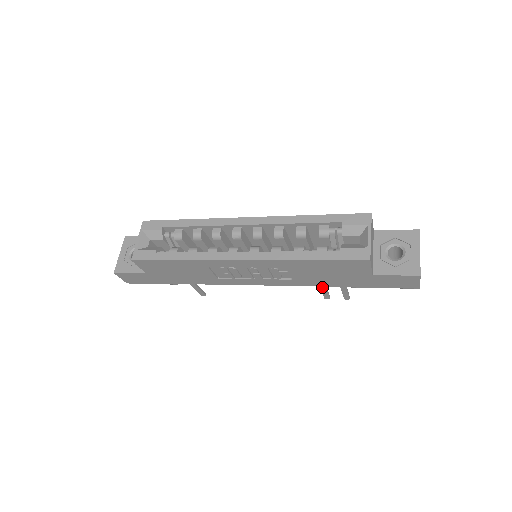
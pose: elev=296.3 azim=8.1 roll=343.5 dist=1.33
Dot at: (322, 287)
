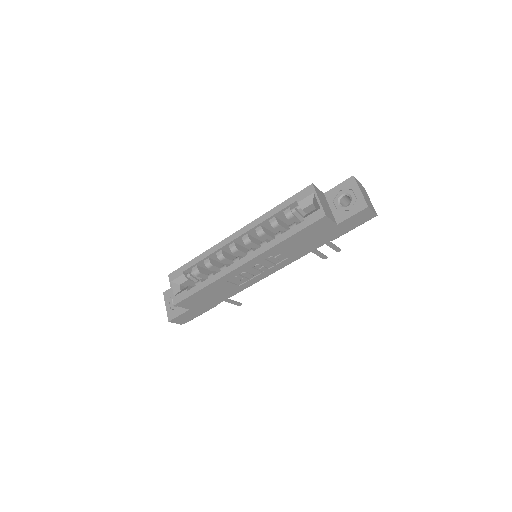
Dot at: (315, 252)
